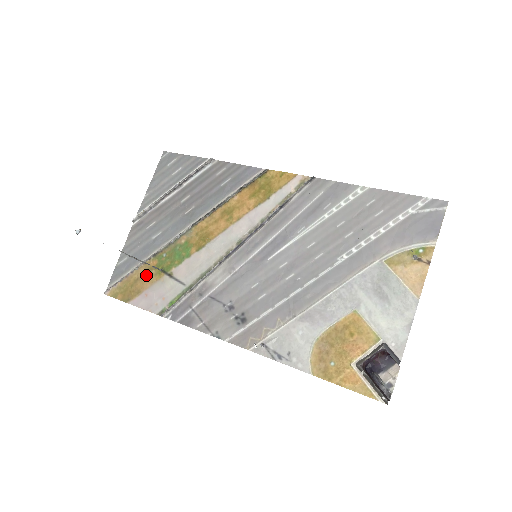
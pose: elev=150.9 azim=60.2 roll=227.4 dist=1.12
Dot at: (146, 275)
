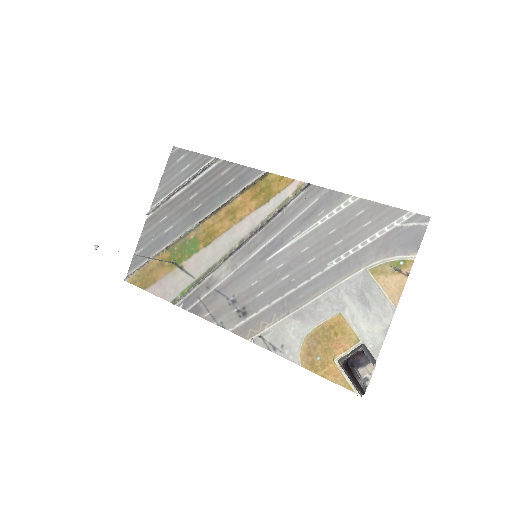
Dot at: (160, 266)
